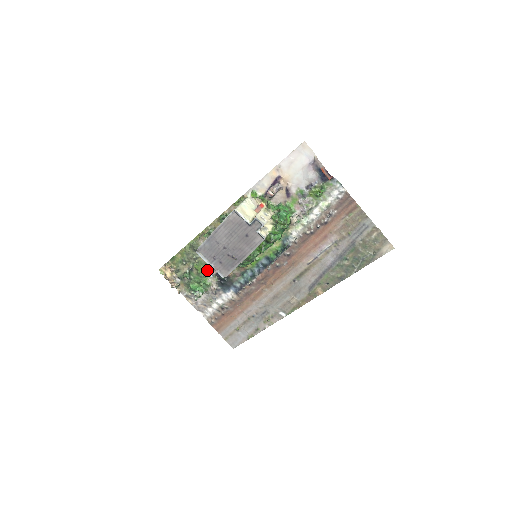
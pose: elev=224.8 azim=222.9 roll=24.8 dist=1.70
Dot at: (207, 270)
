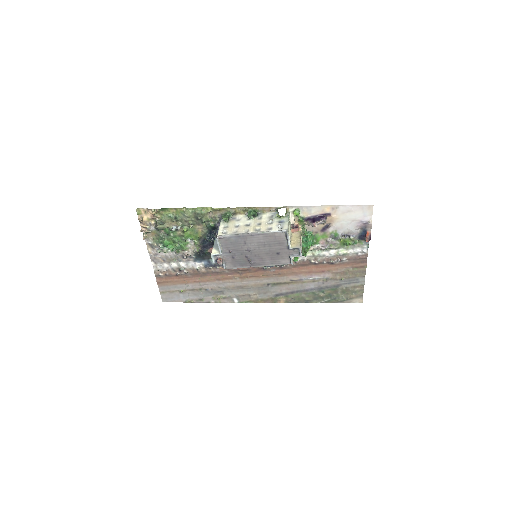
Dot at: (214, 256)
